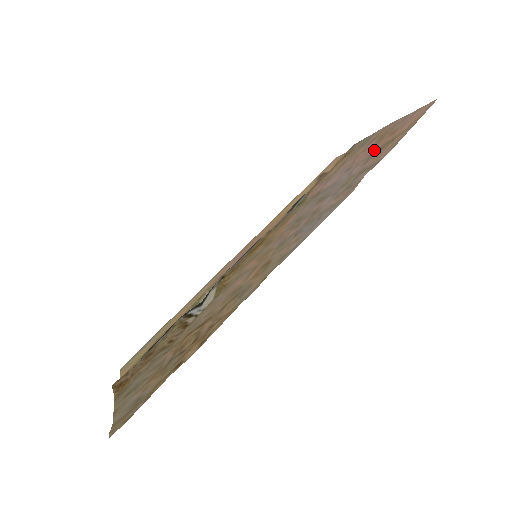
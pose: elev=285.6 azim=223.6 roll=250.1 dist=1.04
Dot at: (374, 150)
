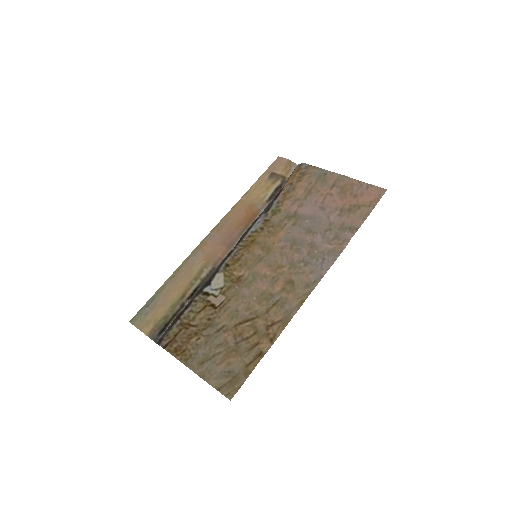
Dot at: (344, 205)
